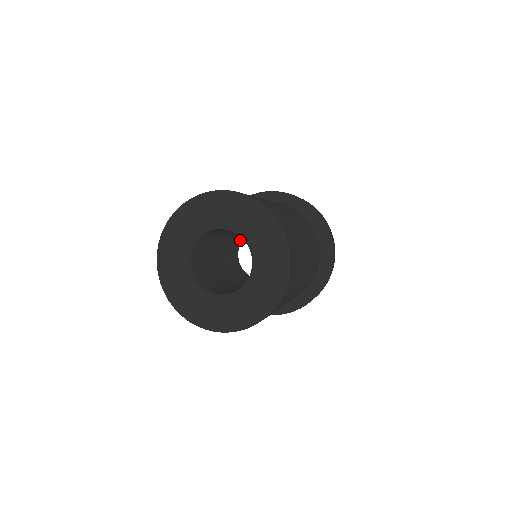
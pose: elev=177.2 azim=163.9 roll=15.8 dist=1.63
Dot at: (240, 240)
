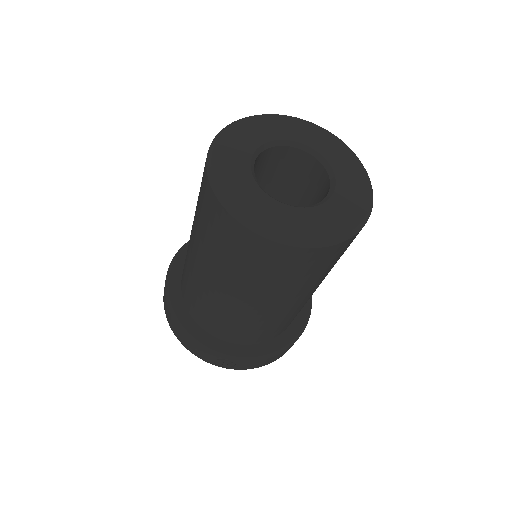
Dot at: occluded
